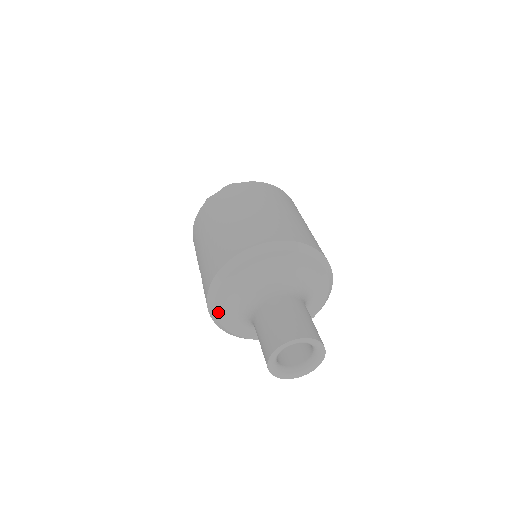
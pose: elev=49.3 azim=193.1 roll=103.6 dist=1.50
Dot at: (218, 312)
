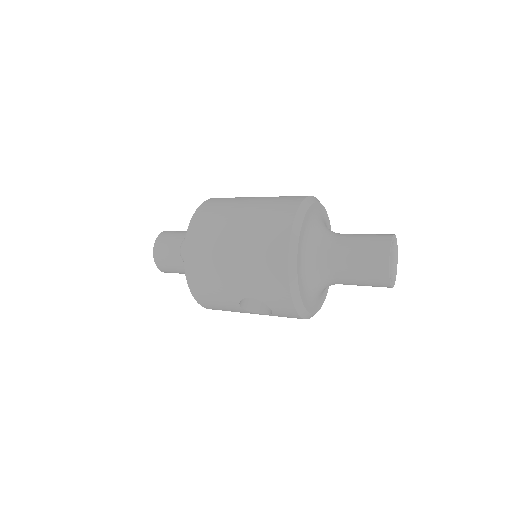
Dot at: (303, 301)
